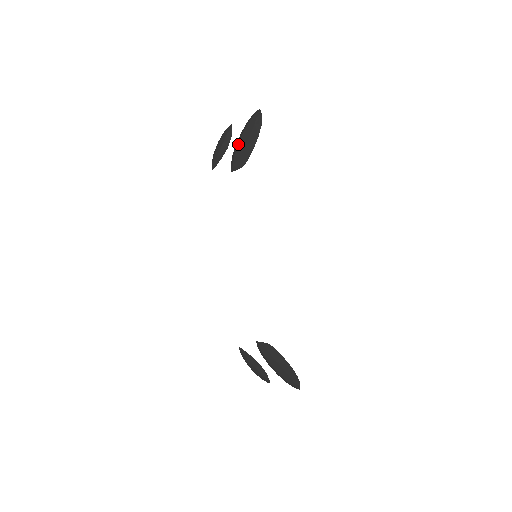
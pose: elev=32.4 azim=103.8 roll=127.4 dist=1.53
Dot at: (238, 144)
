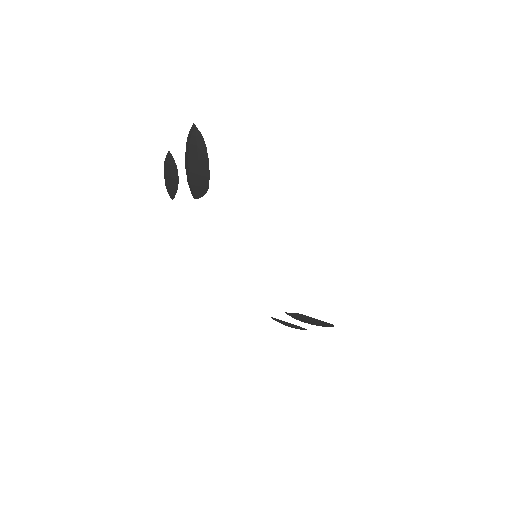
Dot at: (188, 172)
